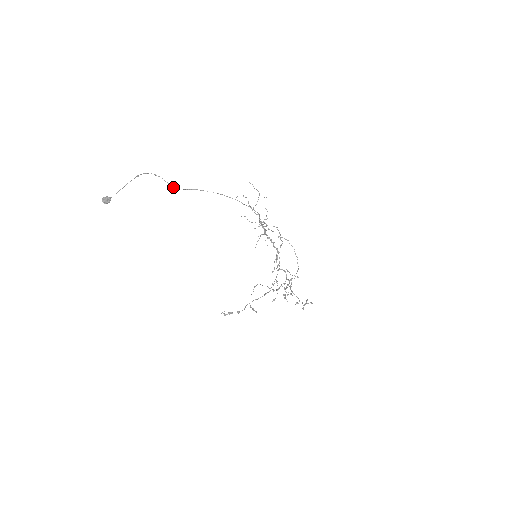
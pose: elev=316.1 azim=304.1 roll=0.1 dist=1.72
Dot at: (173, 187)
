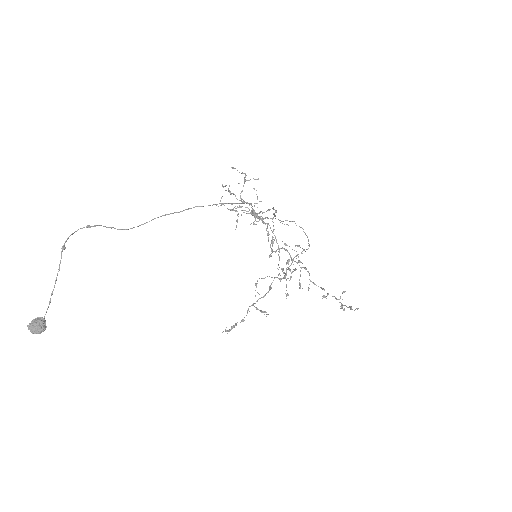
Dot at: occluded
